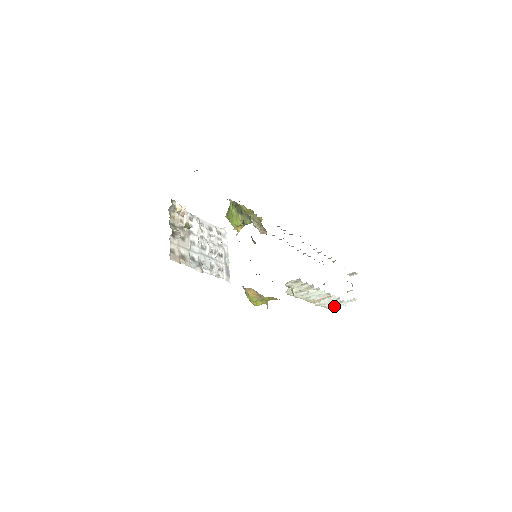
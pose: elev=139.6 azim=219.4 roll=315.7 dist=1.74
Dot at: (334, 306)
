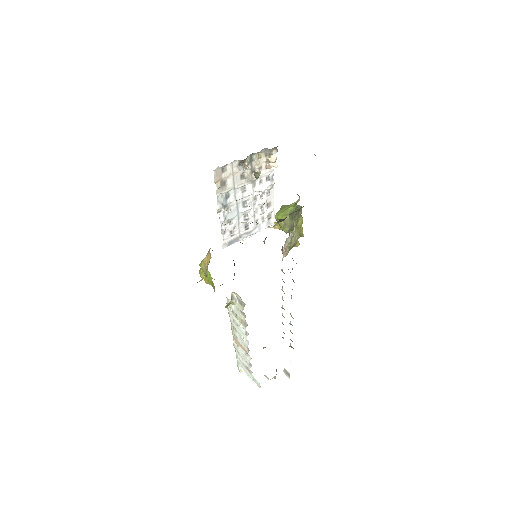
Dot at: (242, 365)
